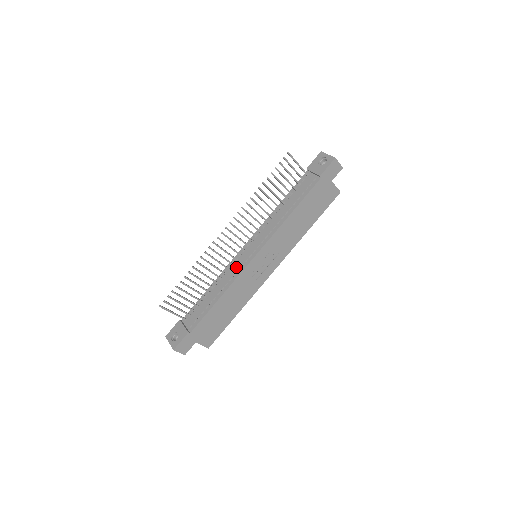
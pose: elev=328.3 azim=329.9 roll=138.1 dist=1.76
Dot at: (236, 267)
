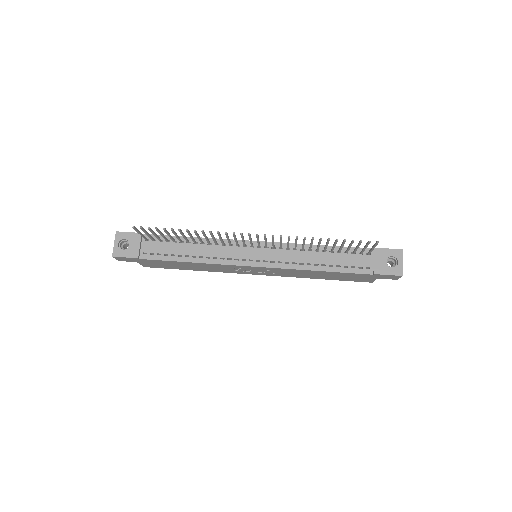
Dot at: (231, 253)
